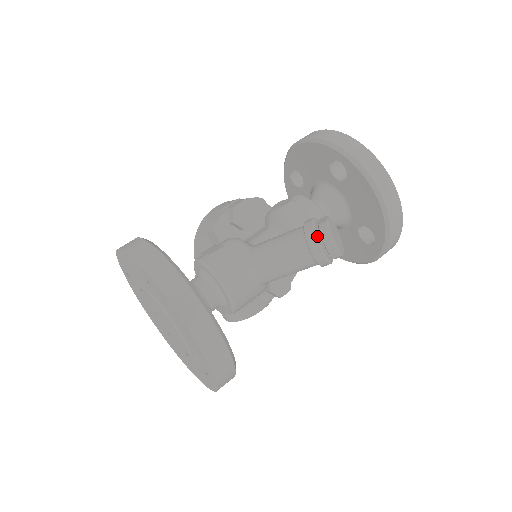
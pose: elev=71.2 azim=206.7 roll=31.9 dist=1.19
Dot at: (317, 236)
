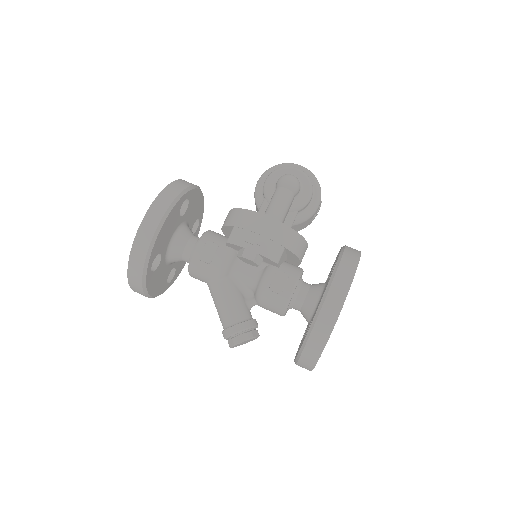
Dot at: (227, 338)
